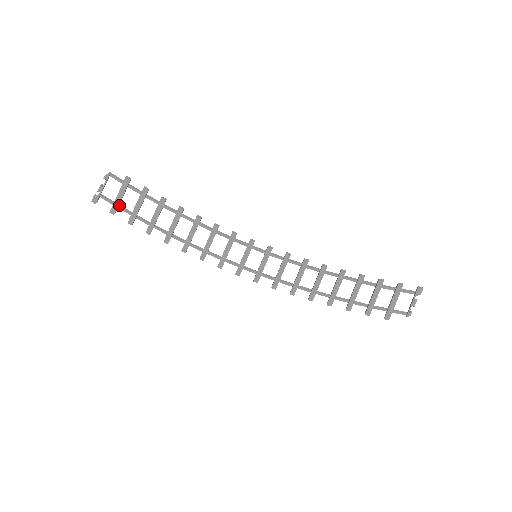
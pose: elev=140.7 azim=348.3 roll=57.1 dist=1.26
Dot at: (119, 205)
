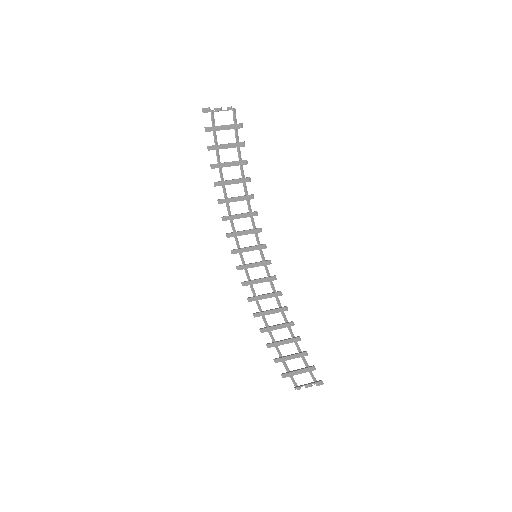
Dot at: (216, 130)
